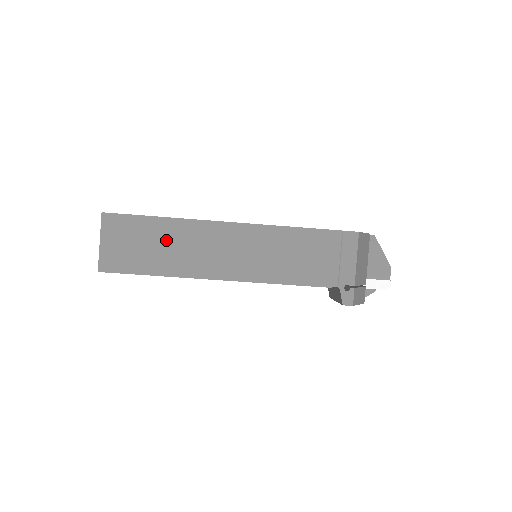
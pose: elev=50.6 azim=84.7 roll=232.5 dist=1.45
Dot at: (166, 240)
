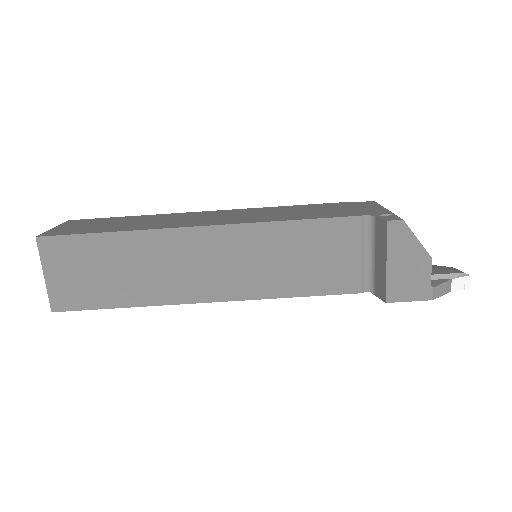
Dot at: (137, 221)
